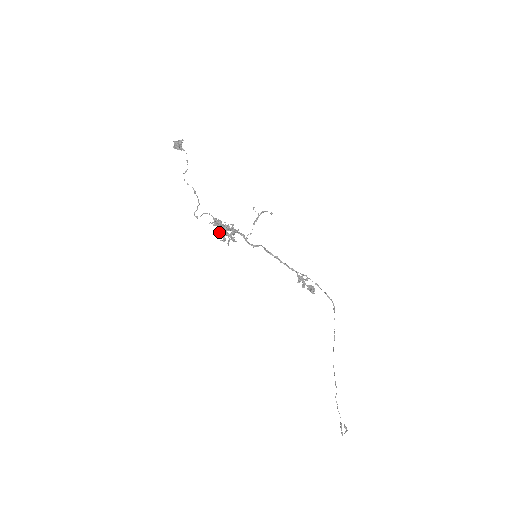
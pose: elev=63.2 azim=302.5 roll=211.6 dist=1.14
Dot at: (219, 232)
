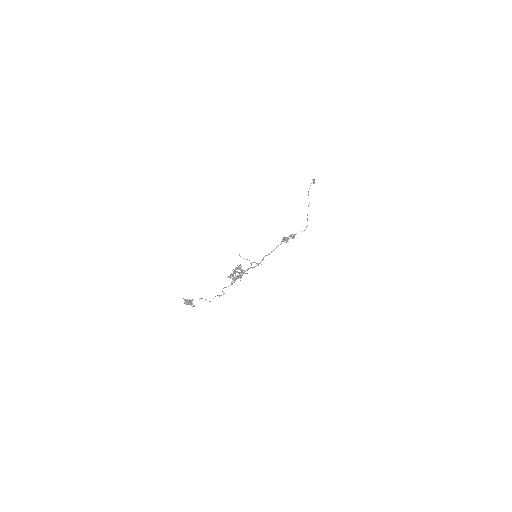
Dot at: (233, 274)
